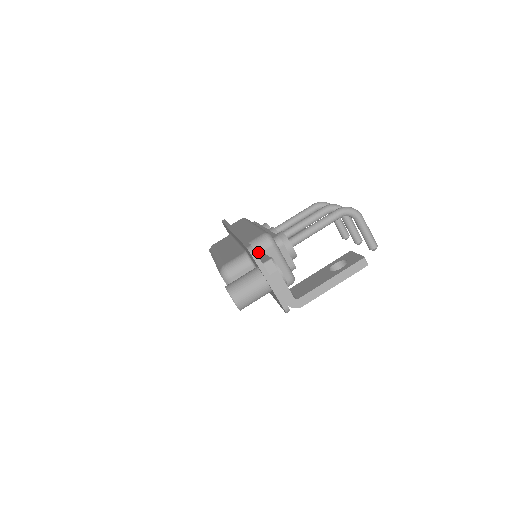
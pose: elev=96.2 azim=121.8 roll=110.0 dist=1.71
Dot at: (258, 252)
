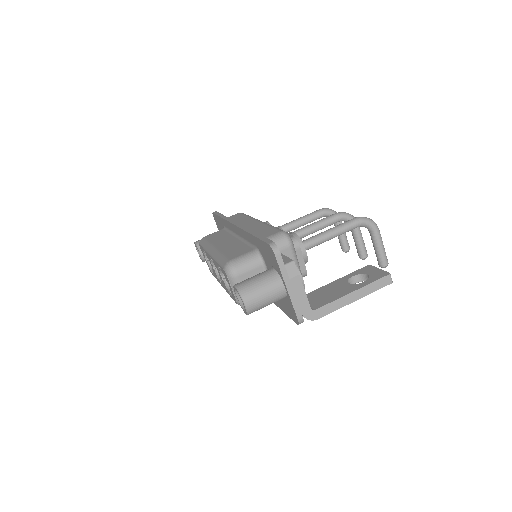
Dot at: occluded
